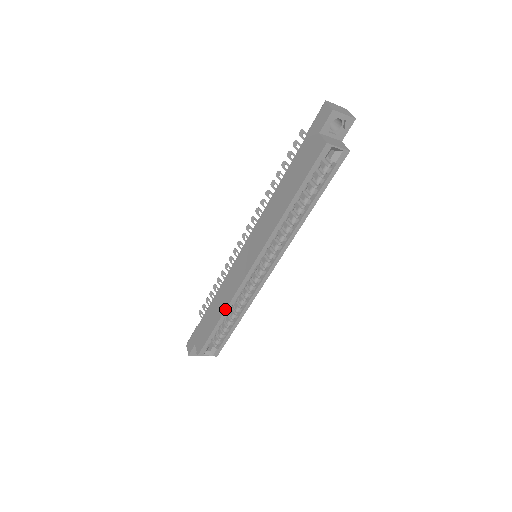
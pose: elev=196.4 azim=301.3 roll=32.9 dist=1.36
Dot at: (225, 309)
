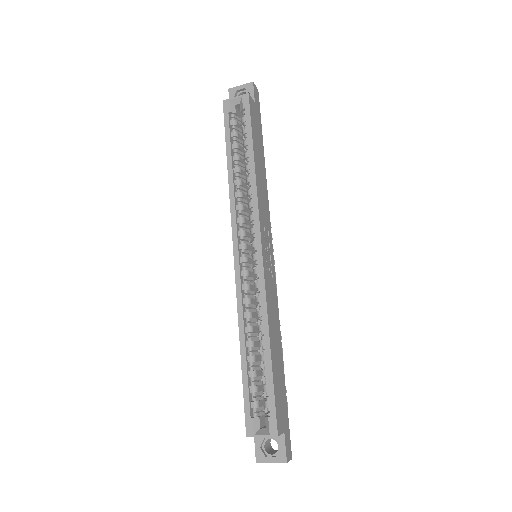
Dot at: occluded
